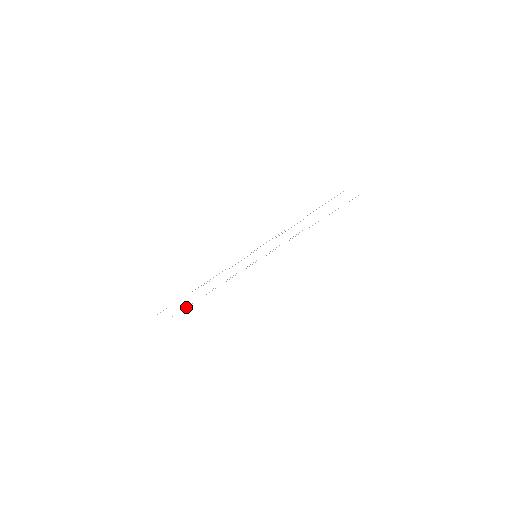
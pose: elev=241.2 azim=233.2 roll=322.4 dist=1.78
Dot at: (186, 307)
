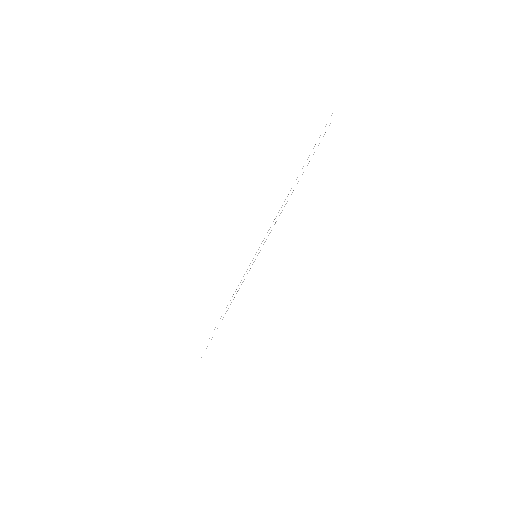
Dot at: (214, 329)
